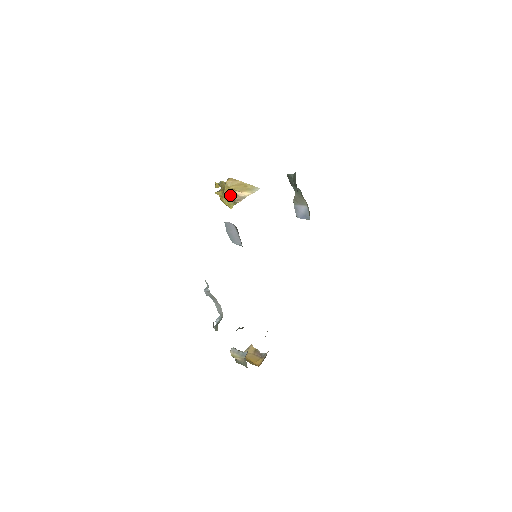
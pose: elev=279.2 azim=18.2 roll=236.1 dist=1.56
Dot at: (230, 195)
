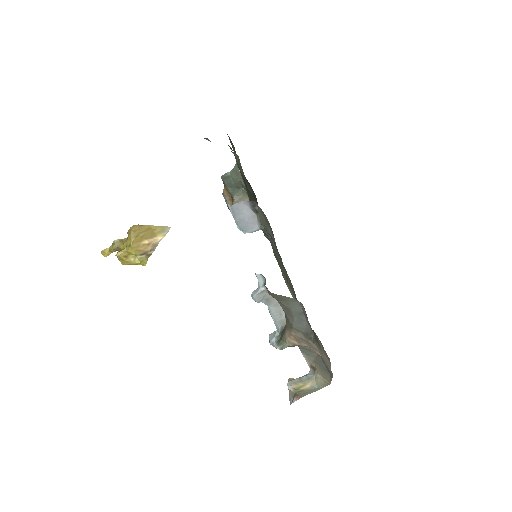
Dot at: (139, 248)
